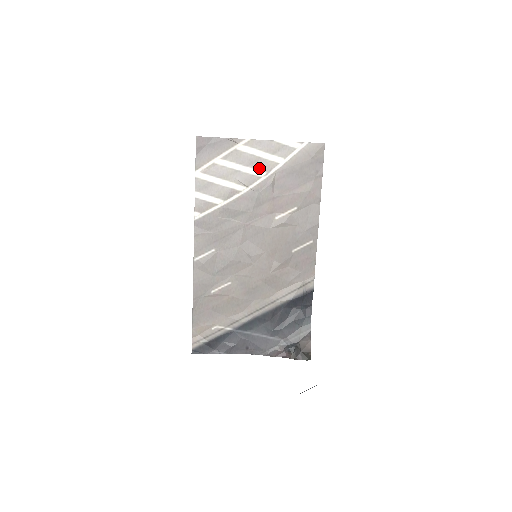
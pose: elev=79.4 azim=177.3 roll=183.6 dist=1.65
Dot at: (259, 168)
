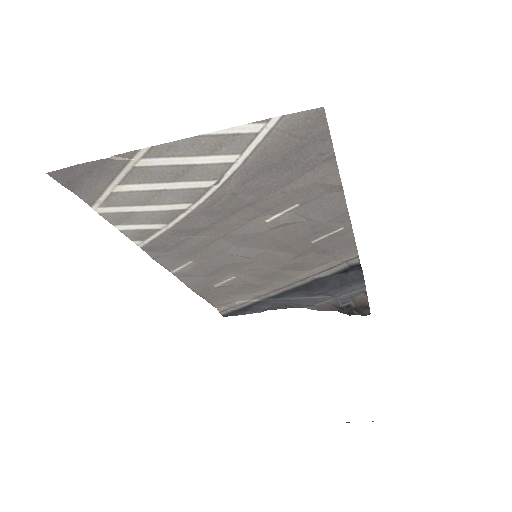
Dot at: (198, 178)
